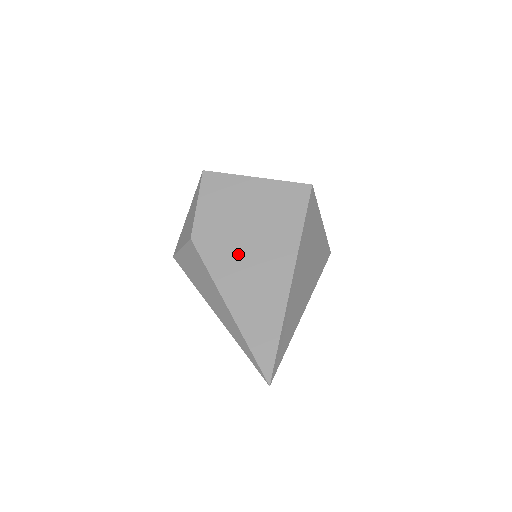
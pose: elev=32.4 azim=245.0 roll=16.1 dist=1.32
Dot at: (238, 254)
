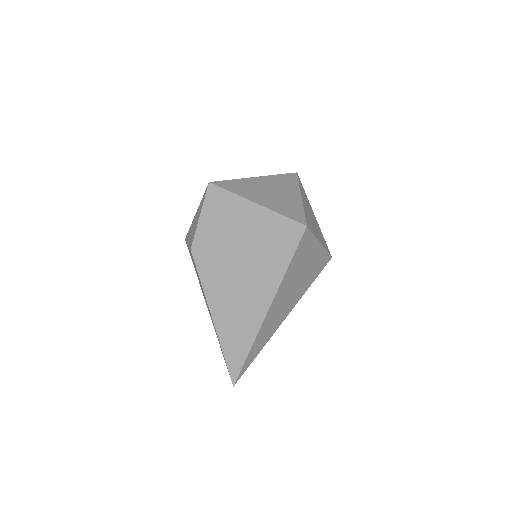
Dot at: (227, 276)
